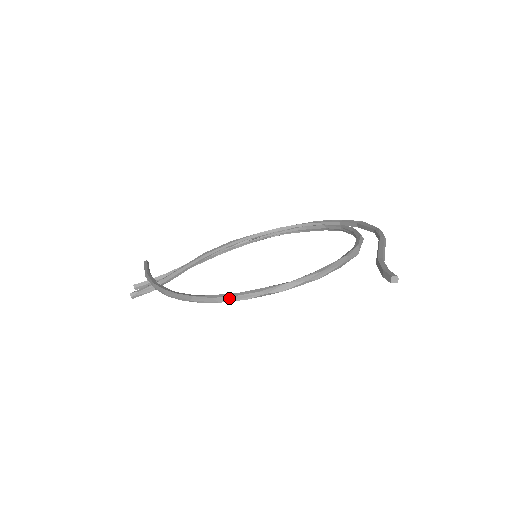
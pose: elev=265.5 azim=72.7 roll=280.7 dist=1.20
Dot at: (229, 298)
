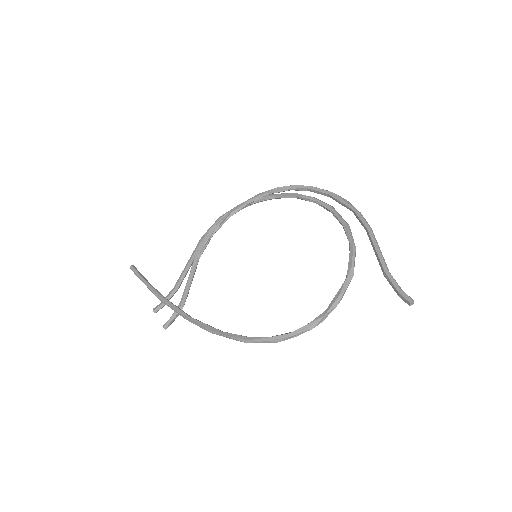
Dot at: (284, 339)
